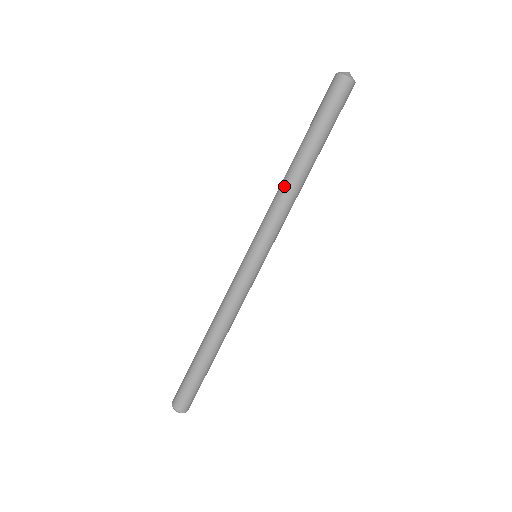
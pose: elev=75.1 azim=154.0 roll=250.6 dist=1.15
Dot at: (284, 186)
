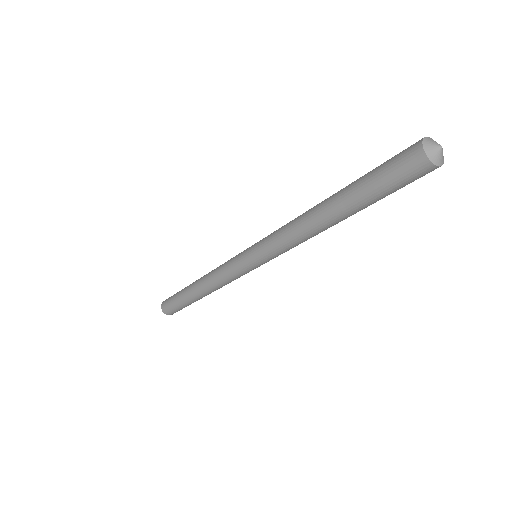
Dot at: (300, 223)
